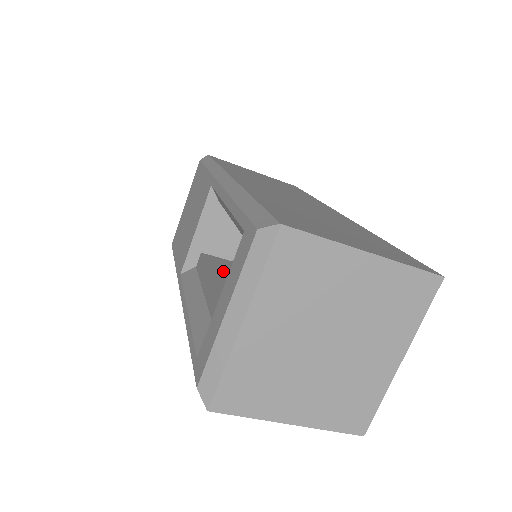
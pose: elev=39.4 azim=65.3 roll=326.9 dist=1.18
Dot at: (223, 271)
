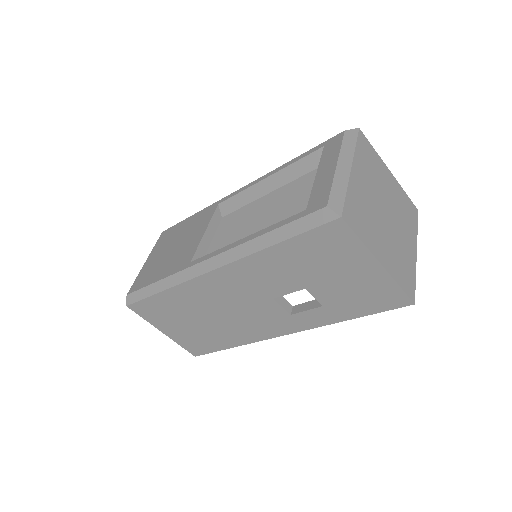
Dot at: occluded
